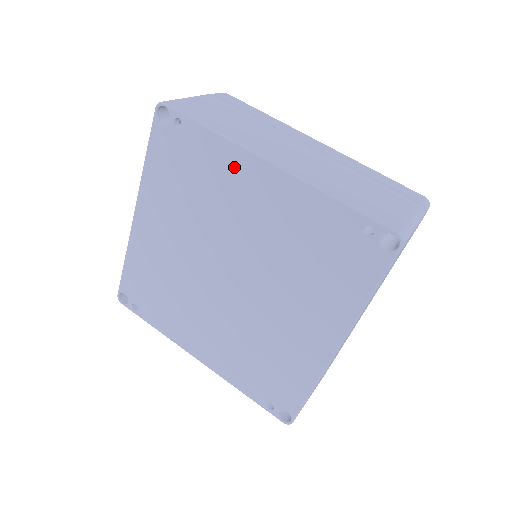
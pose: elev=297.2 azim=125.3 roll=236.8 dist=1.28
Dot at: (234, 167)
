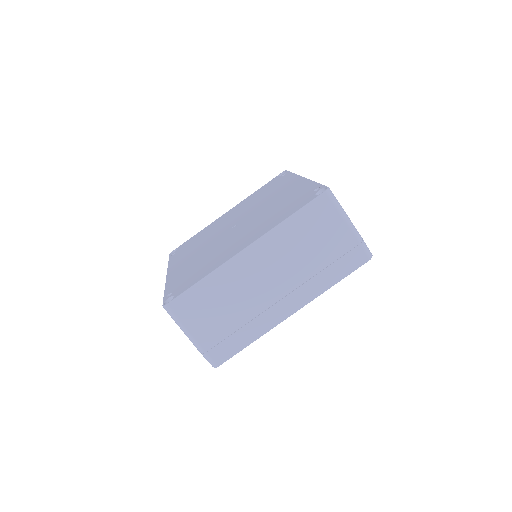
Dot at: (288, 182)
